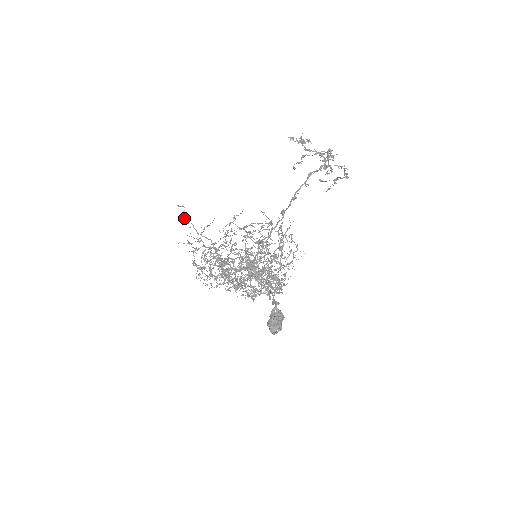
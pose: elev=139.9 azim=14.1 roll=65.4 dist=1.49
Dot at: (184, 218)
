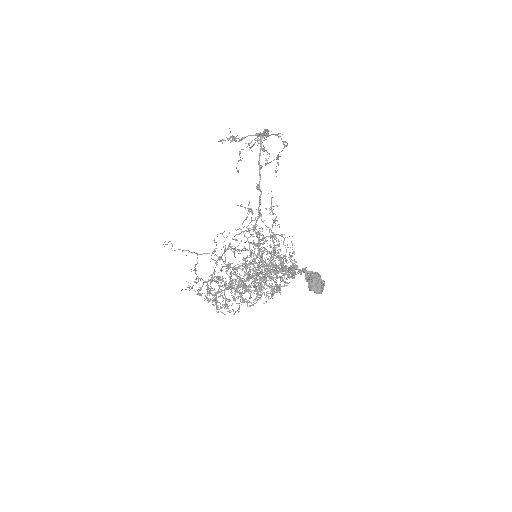
Dot at: occluded
